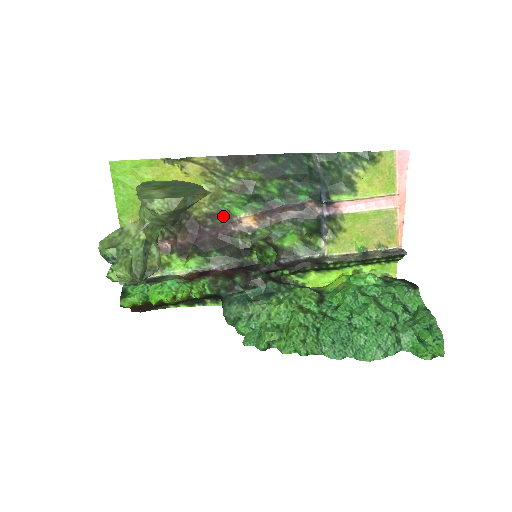
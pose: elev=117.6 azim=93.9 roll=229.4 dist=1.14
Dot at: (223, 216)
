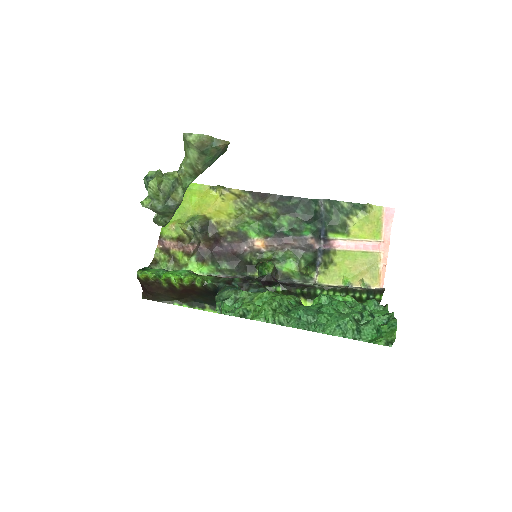
Dot at: (241, 236)
